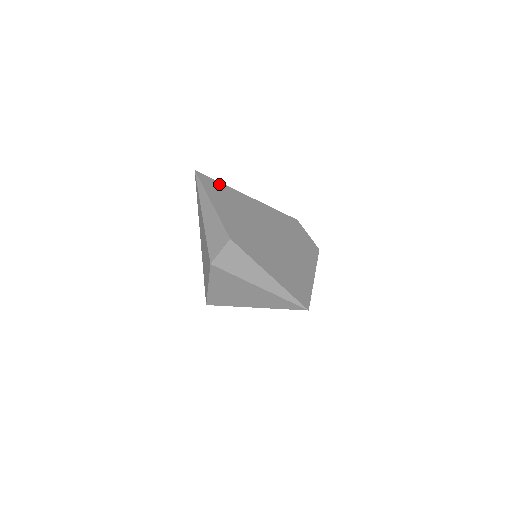
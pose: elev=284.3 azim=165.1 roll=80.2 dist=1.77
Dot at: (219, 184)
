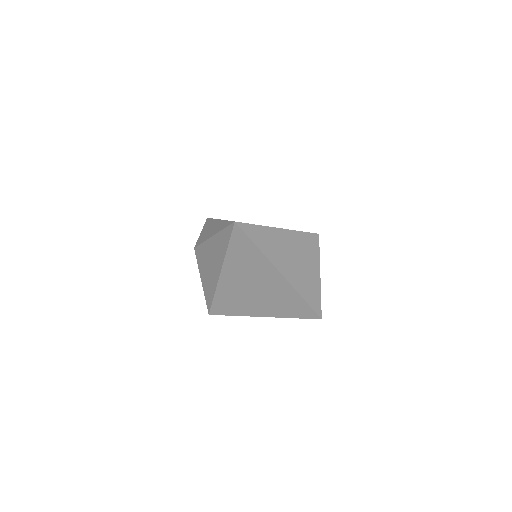
Dot at: occluded
